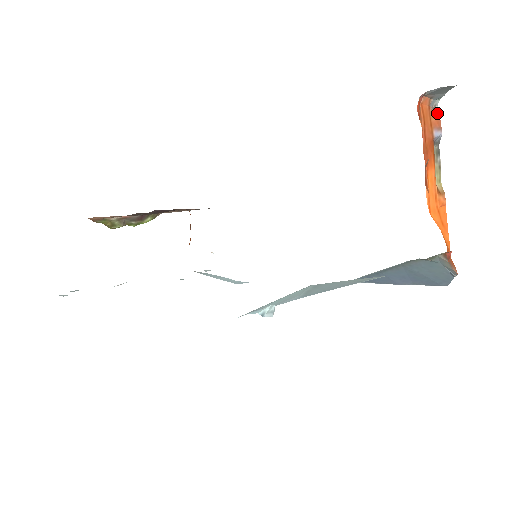
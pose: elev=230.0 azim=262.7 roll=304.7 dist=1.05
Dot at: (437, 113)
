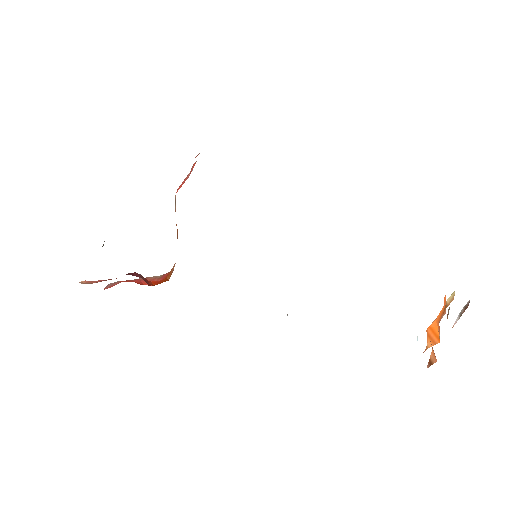
Dot at: occluded
